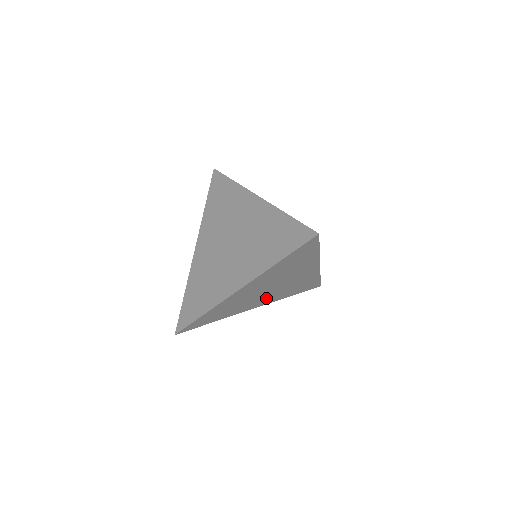
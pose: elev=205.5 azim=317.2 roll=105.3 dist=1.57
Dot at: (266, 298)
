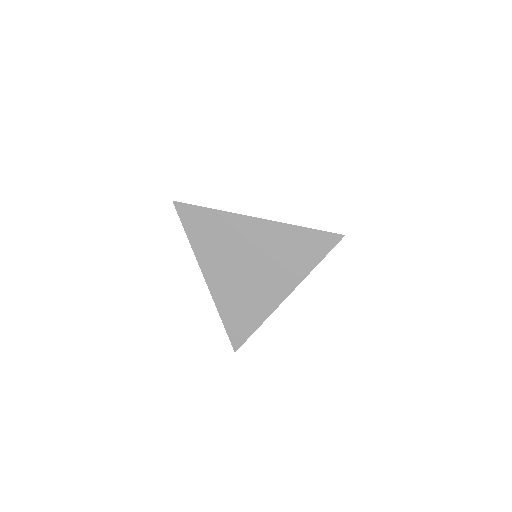
Dot at: occluded
